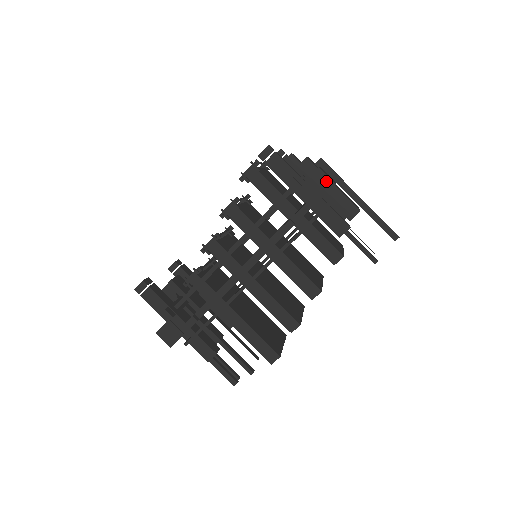
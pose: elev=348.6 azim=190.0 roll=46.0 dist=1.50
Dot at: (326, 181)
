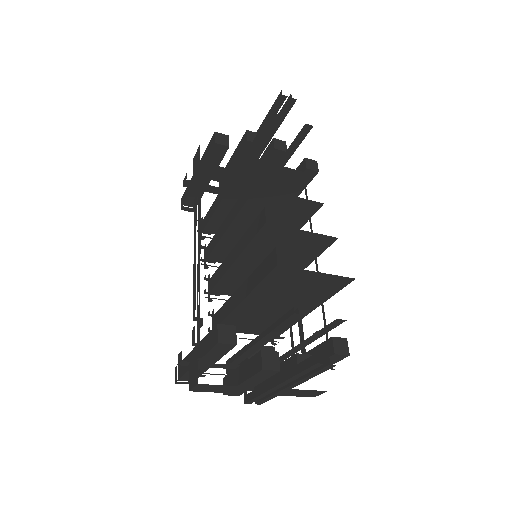
Dot at: (197, 153)
